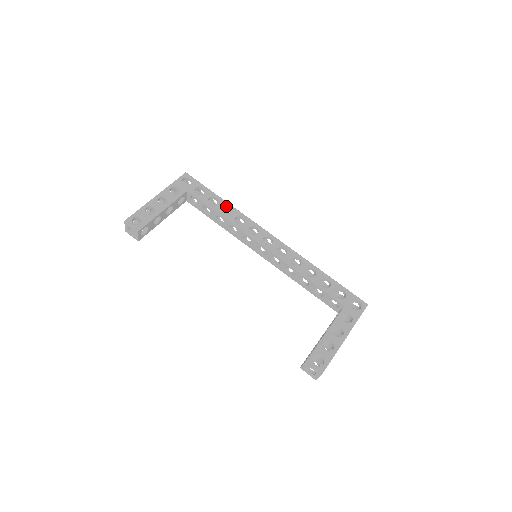
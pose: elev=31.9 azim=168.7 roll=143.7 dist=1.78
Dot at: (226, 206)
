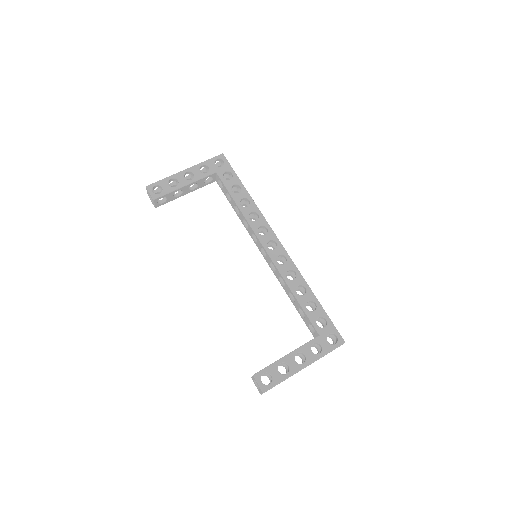
Dot at: (247, 198)
